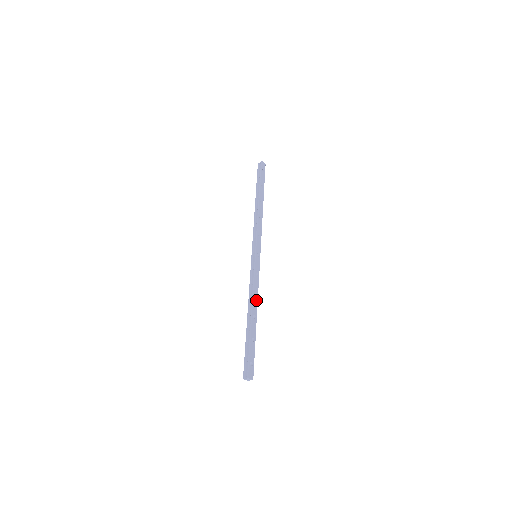
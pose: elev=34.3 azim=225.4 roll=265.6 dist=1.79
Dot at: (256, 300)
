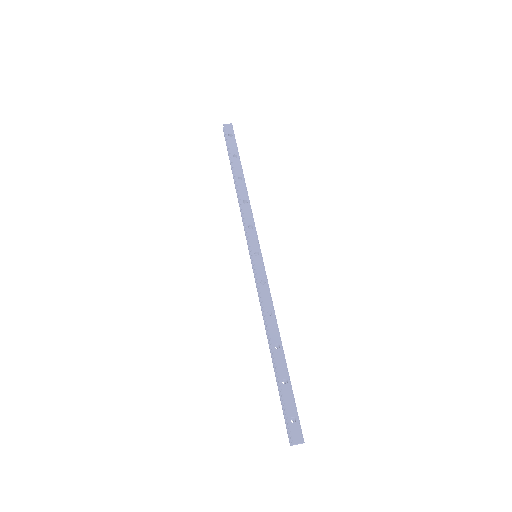
Dot at: (273, 320)
